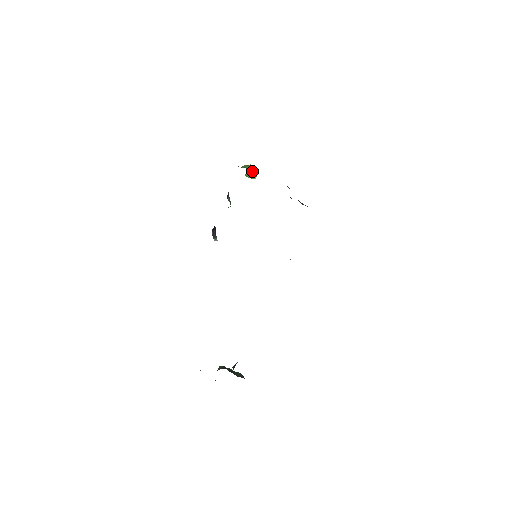
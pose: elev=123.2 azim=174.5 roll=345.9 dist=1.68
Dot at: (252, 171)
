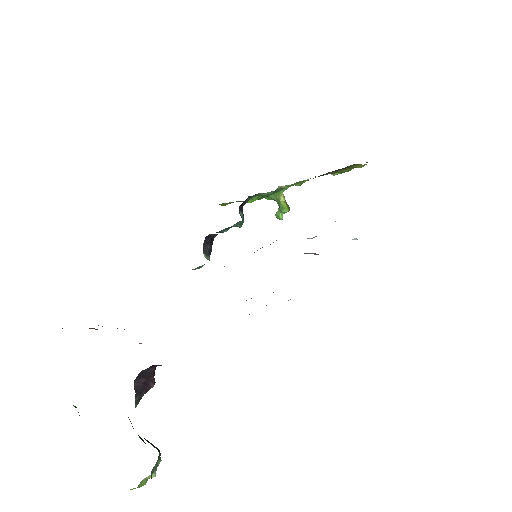
Dot at: (284, 203)
